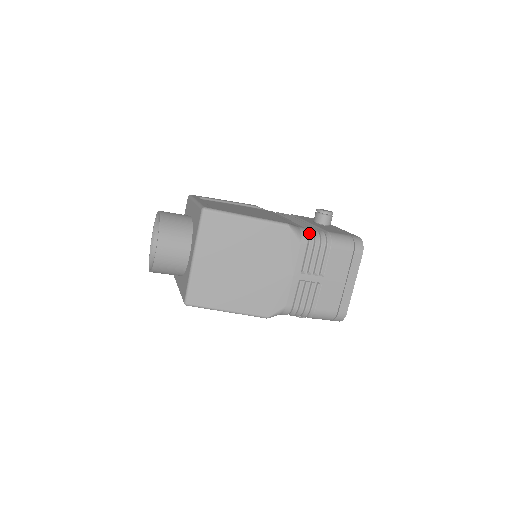
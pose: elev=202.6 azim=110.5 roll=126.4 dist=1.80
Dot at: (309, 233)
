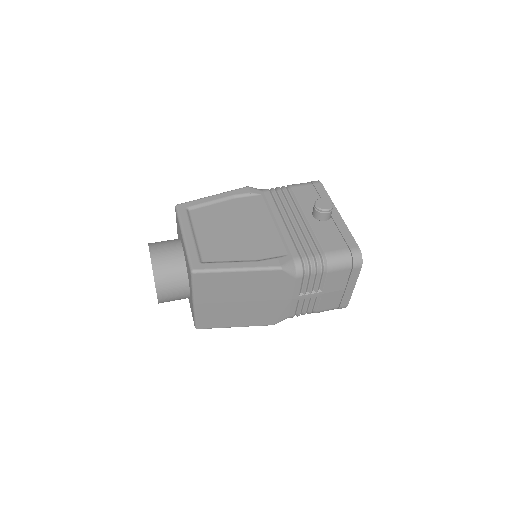
Dot at: (304, 263)
